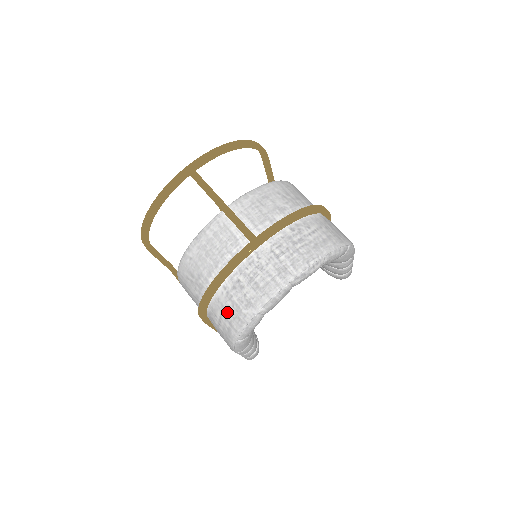
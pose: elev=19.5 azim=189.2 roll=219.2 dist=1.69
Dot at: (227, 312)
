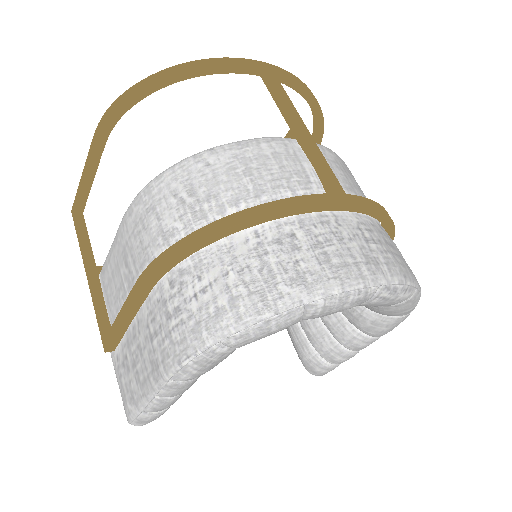
Dot at: (239, 276)
